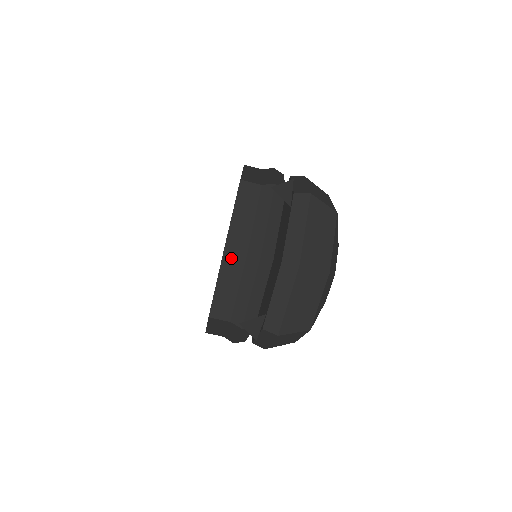
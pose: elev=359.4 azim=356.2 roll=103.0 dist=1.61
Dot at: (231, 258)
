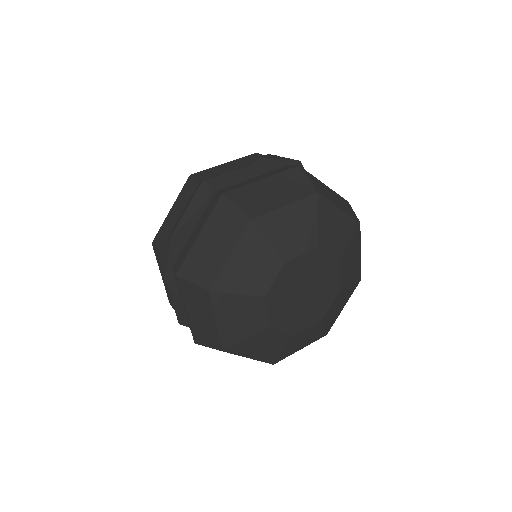
Dot at: (189, 185)
